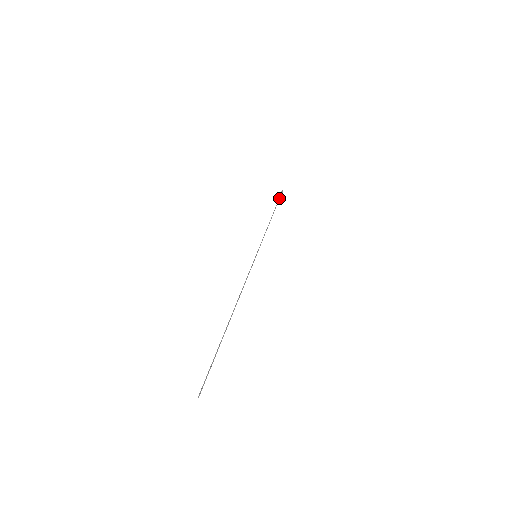
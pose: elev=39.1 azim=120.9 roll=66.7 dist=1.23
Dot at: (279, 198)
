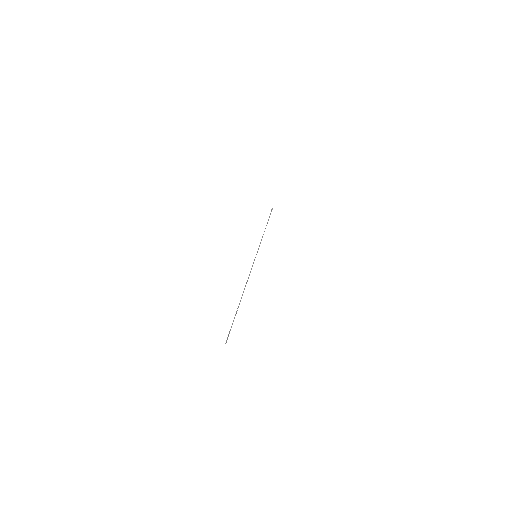
Dot at: (270, 214)
